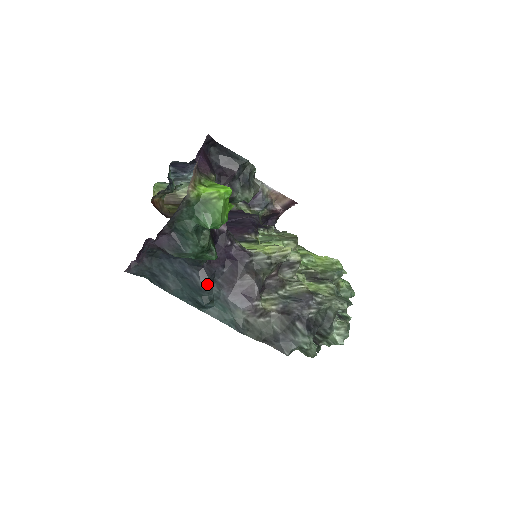
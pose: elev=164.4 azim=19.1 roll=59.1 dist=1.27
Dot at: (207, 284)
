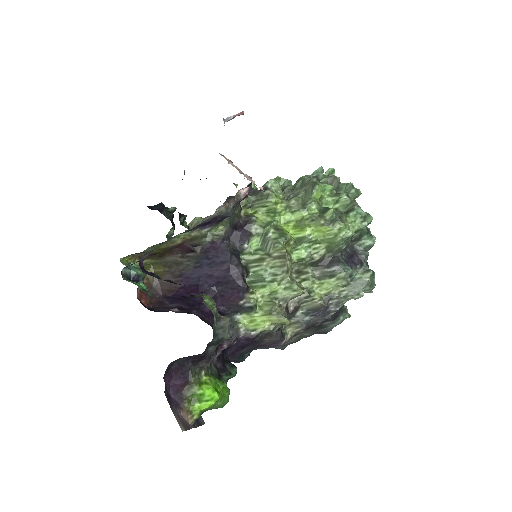
Dot at: (240, 361)
